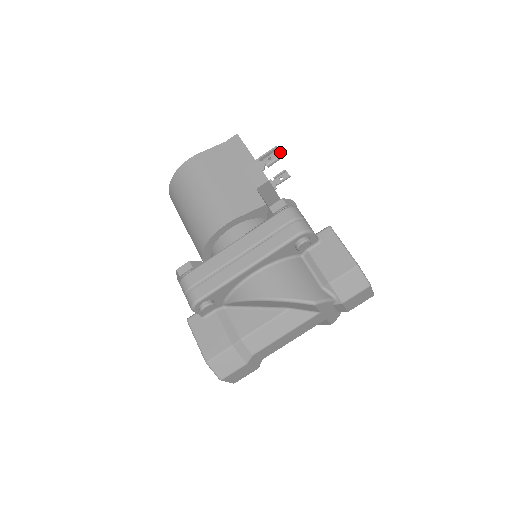
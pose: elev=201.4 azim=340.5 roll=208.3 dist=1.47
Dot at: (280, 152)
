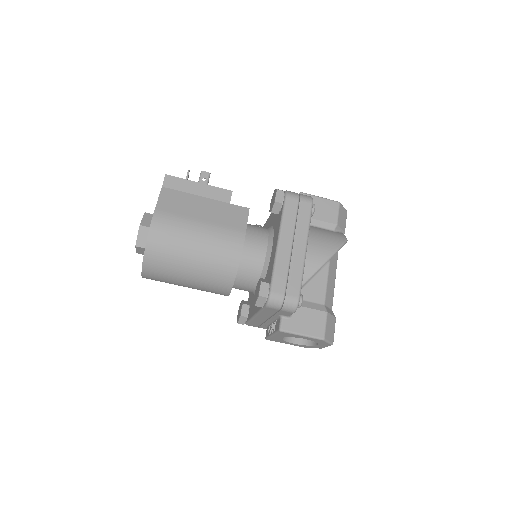
Dot at: occluded
